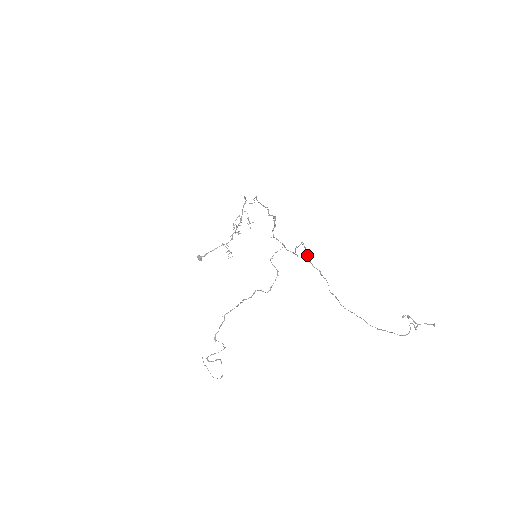
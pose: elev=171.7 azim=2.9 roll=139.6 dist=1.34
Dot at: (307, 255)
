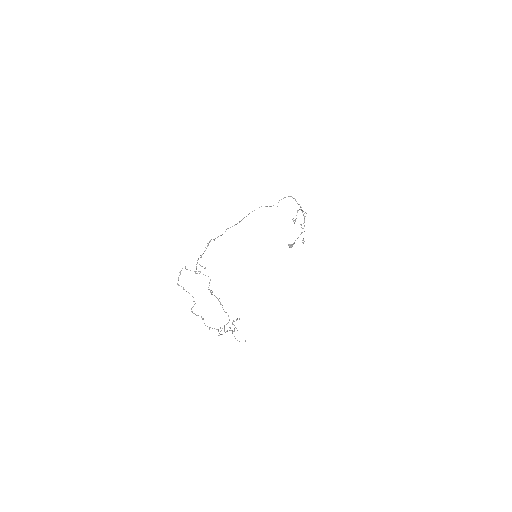
Dot at: (178, 277)
